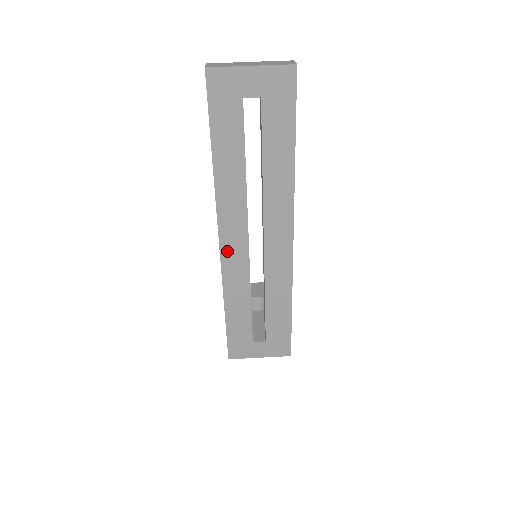
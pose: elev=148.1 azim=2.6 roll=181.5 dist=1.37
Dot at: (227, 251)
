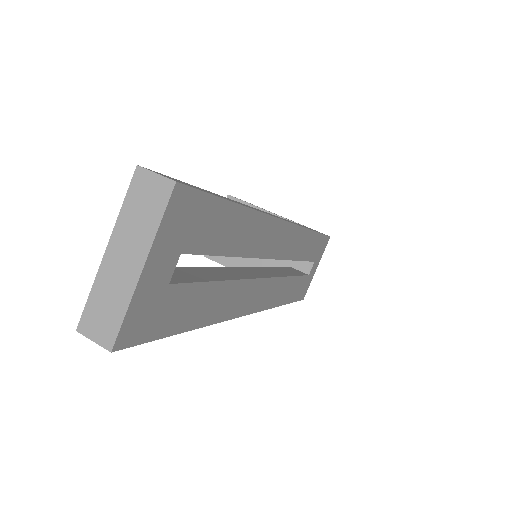
Dot at: (260, 304)
